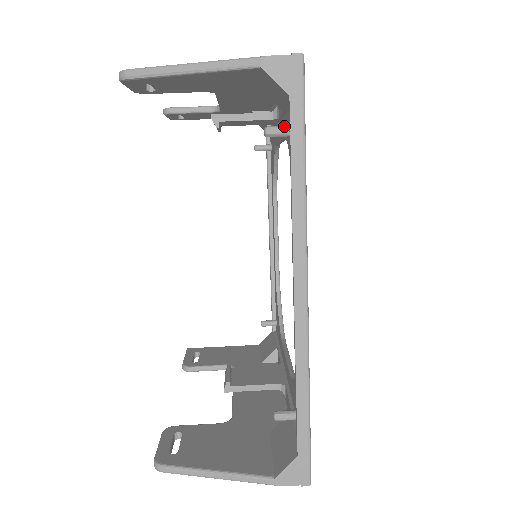
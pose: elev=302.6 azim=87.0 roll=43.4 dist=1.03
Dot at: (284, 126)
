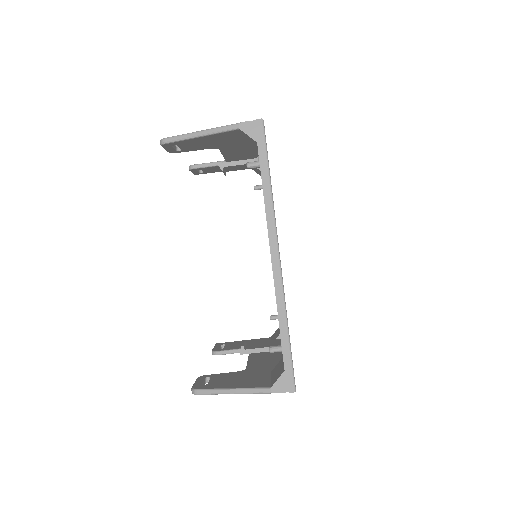
Dot at: (258, 161)
